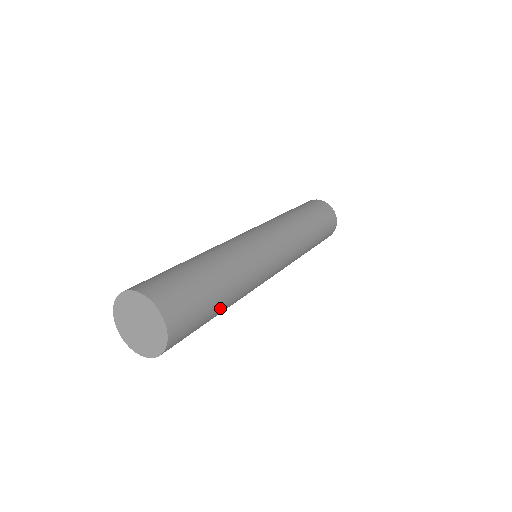
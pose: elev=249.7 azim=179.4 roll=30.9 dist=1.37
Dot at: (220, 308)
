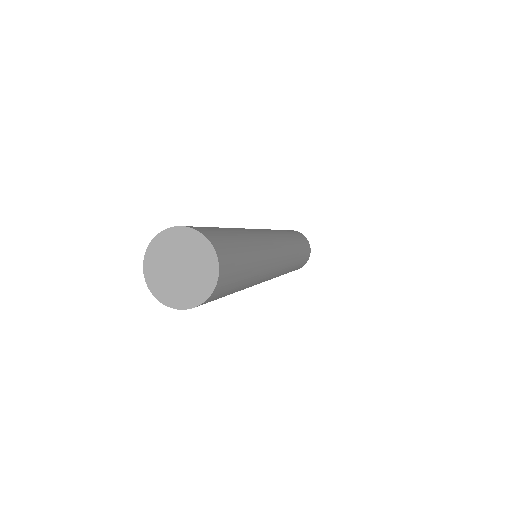
Dot at: (244, 241)
